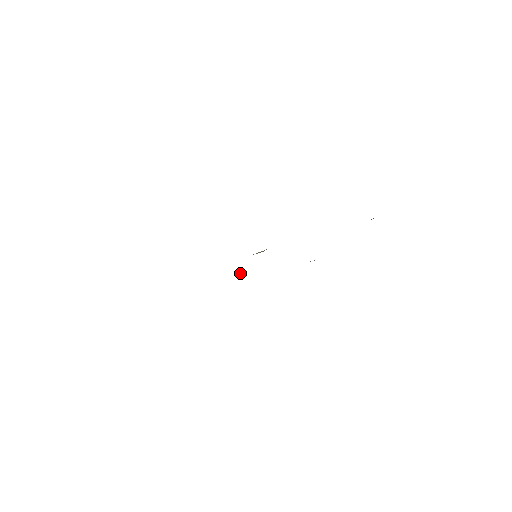
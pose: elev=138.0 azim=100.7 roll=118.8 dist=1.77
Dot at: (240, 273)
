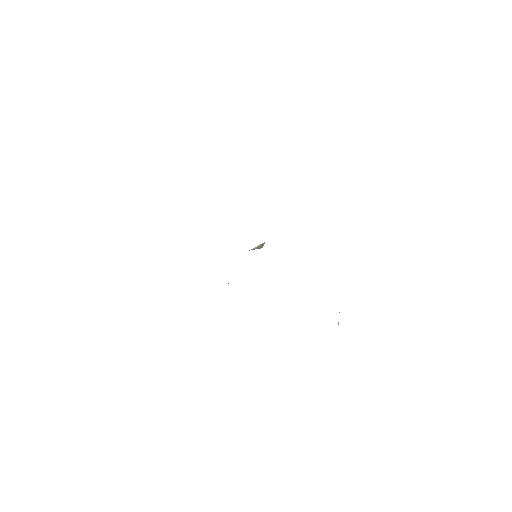
Dot at: occluded
